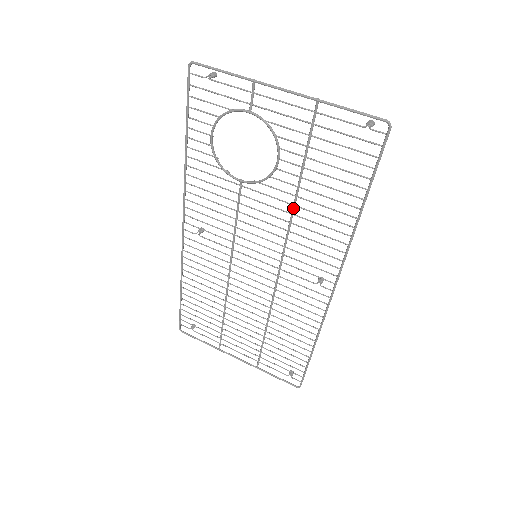
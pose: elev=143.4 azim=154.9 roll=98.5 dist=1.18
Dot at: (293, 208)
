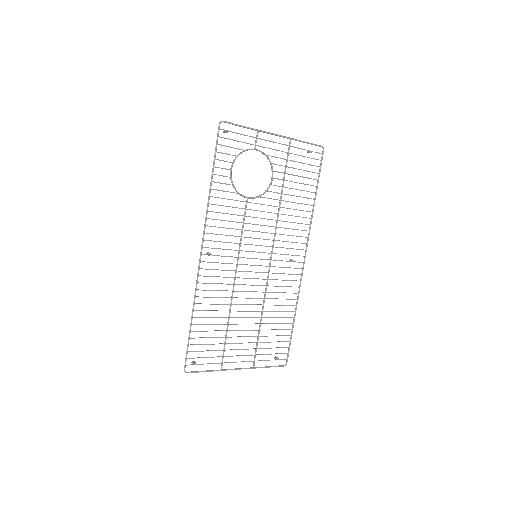
Dot at: (279, 210)
